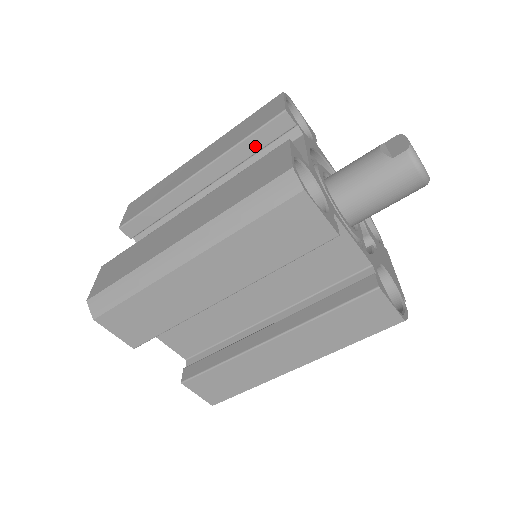
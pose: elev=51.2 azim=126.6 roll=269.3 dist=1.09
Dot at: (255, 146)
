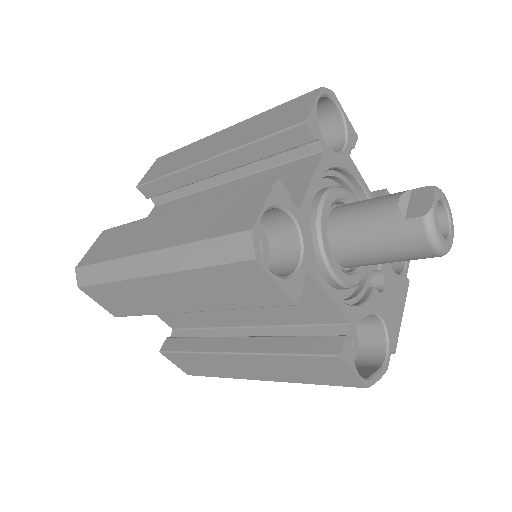
Dot at: (269, 150)
